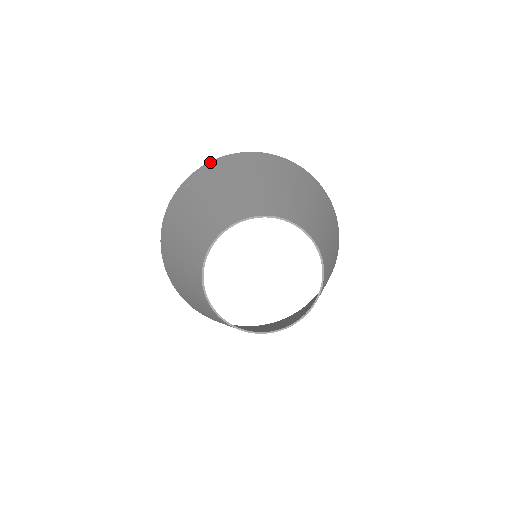
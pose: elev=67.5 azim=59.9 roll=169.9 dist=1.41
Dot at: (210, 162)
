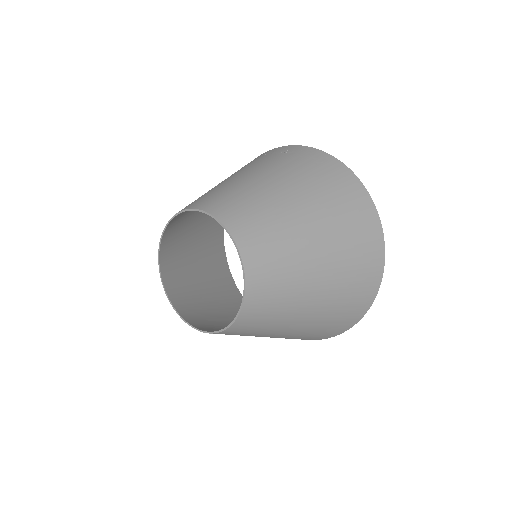
Dot at: (329, 155)
